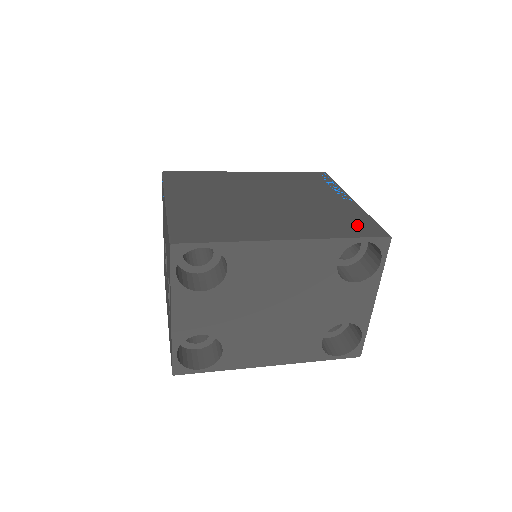
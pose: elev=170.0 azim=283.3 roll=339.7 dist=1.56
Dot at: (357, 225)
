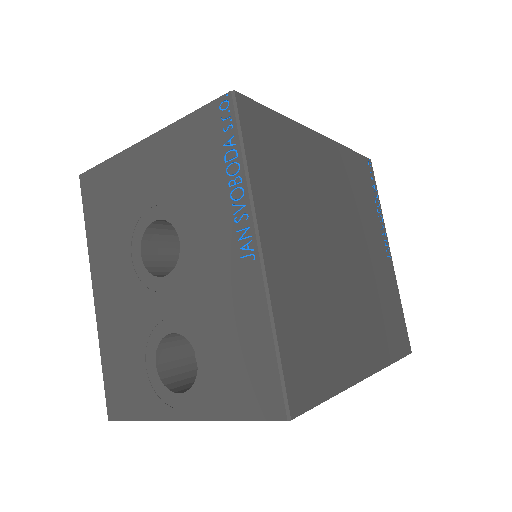
Dot at: (398, 328)
